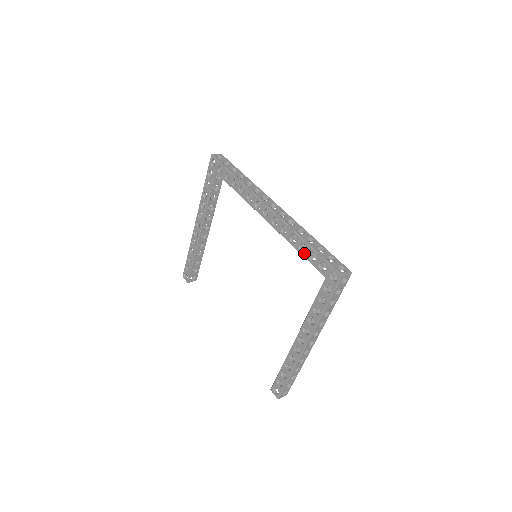
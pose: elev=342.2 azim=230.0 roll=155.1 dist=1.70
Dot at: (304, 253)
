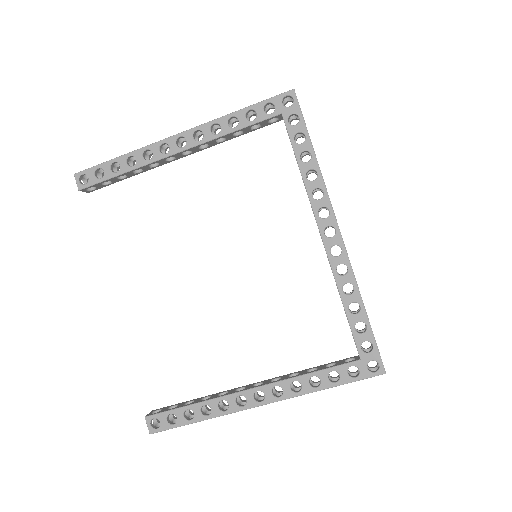
Dot at: (352, 315)
